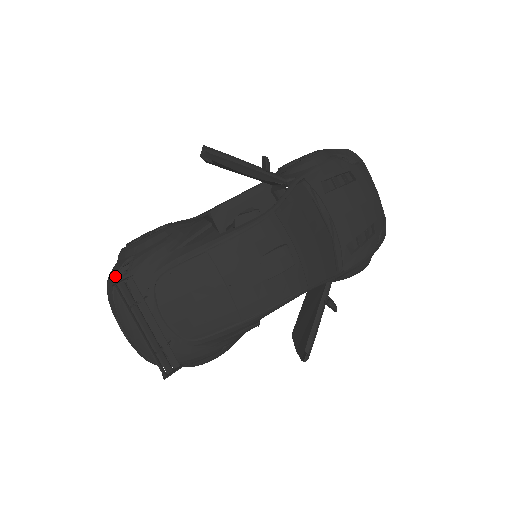
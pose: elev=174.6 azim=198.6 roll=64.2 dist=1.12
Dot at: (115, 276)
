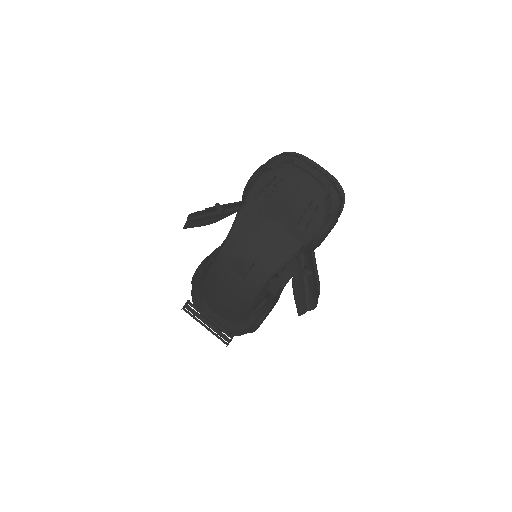
Dot at: (192, 299)
